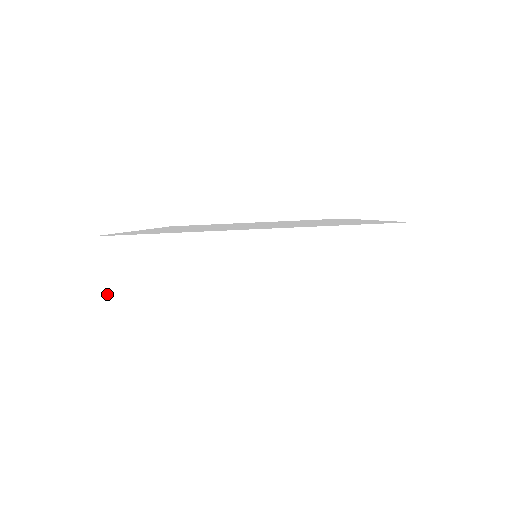
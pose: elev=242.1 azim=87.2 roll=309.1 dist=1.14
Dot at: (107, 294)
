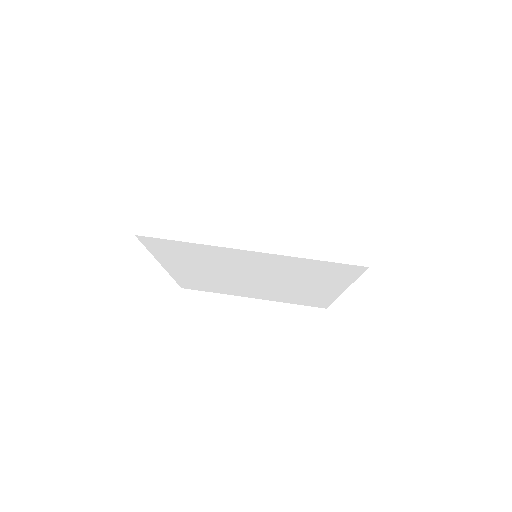
Dot at: (147, 215)
